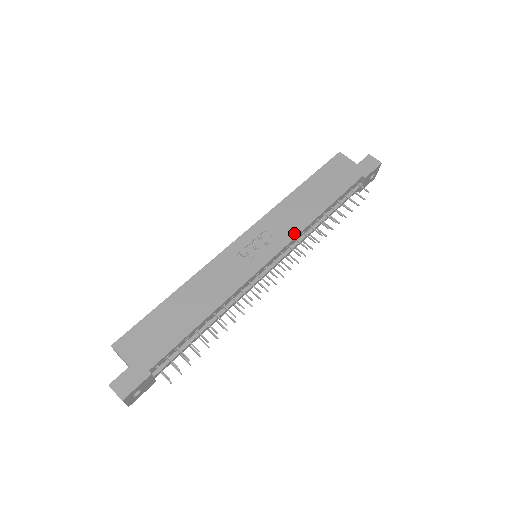
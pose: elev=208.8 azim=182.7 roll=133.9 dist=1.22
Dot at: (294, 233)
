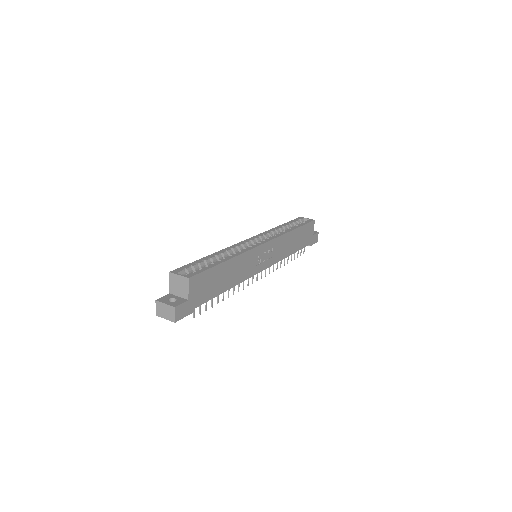
Dot at: (278, 260)
